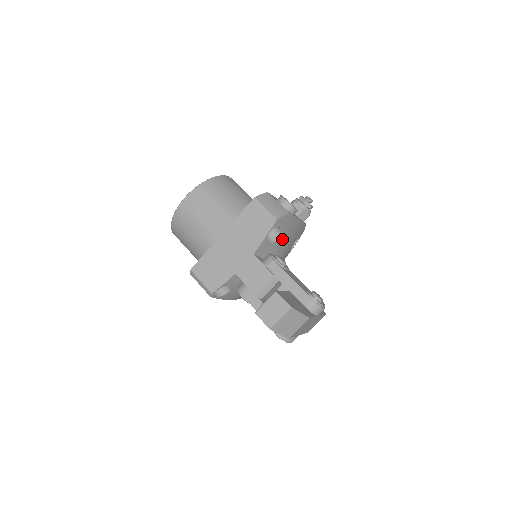
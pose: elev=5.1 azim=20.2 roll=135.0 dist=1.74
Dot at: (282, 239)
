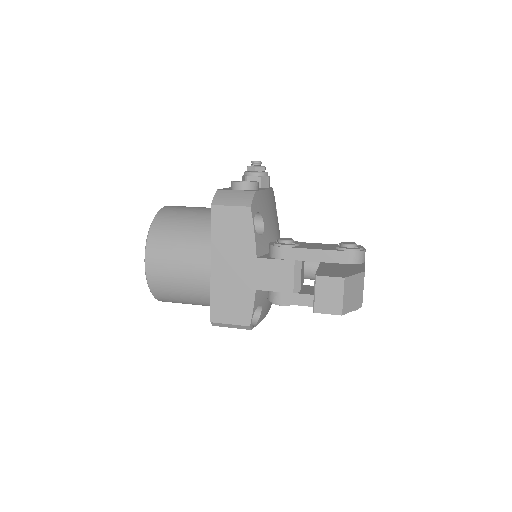
Dot at: (267, 220)
